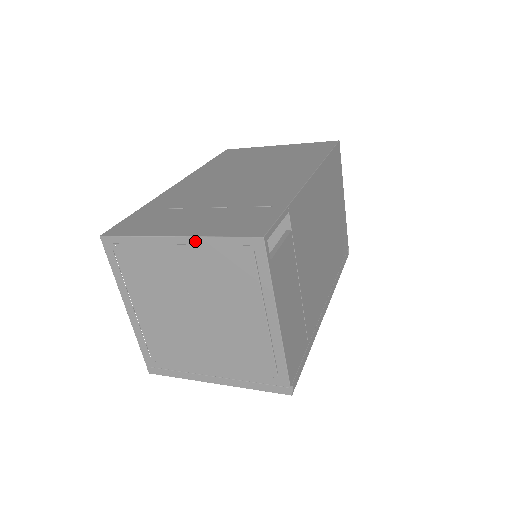
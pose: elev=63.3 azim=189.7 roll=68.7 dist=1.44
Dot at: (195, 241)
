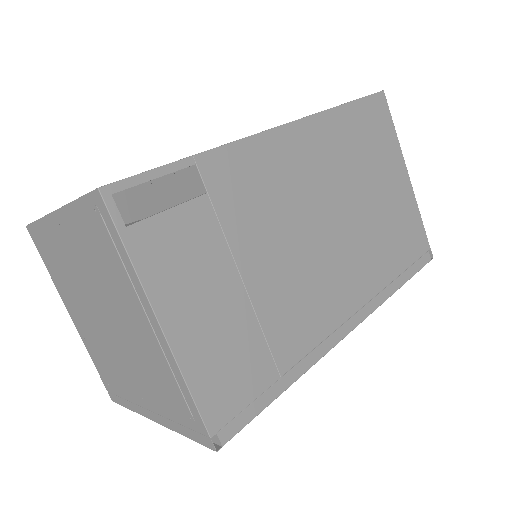
Dot at: (65, 213)
